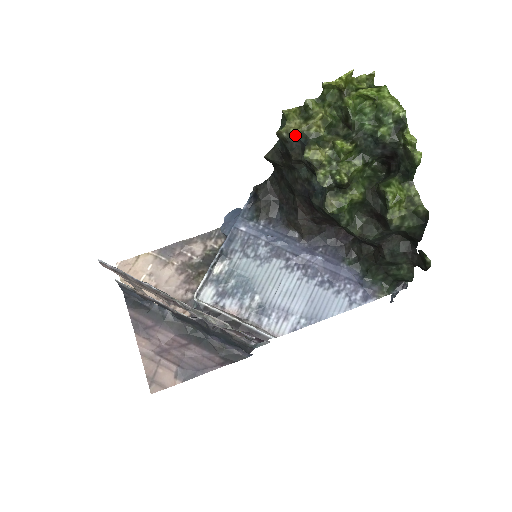
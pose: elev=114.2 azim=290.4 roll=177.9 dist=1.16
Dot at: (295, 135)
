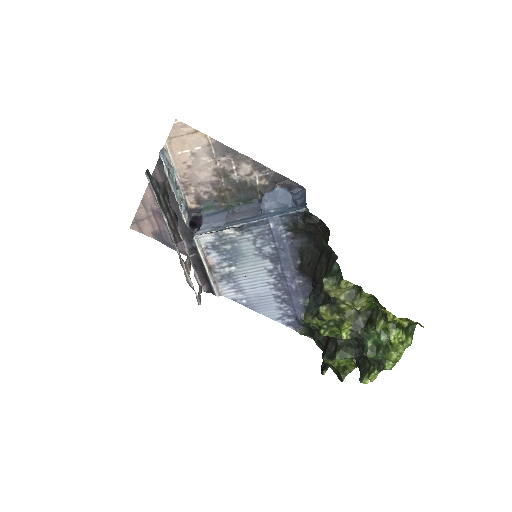
Dot at: (331, 294)
